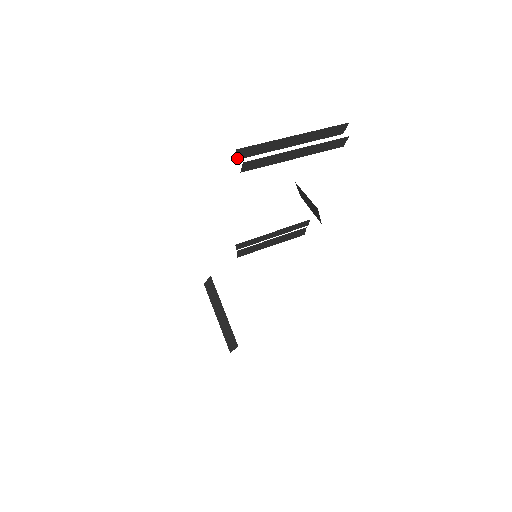
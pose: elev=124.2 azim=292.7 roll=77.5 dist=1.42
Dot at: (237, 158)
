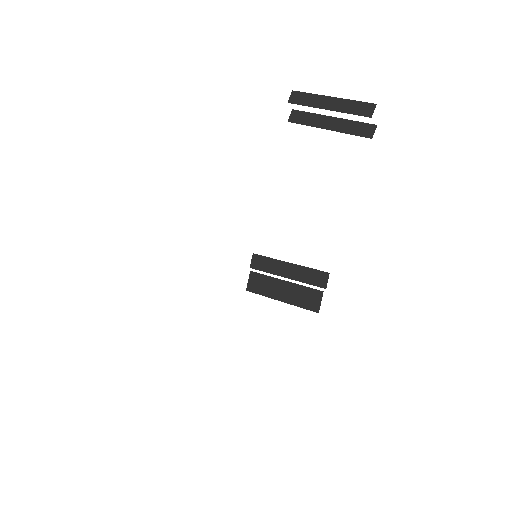
Dot at: (290, 102)
